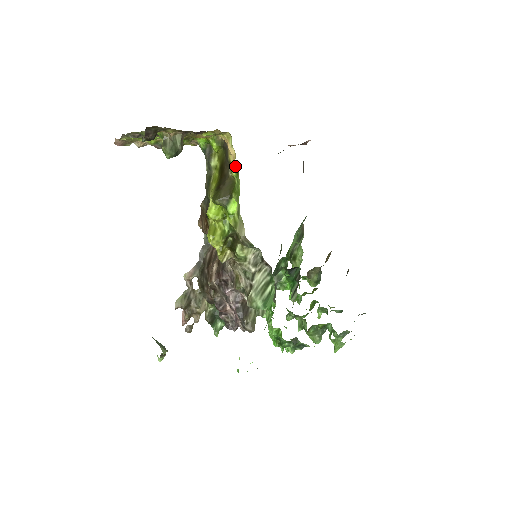
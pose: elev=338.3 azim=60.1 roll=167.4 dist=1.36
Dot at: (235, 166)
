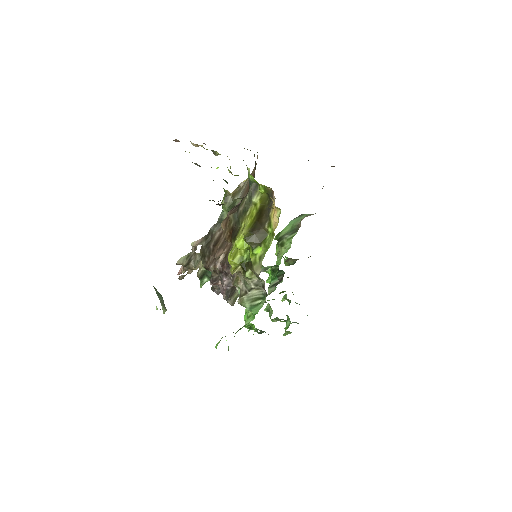
Dot at: (273, 229)
